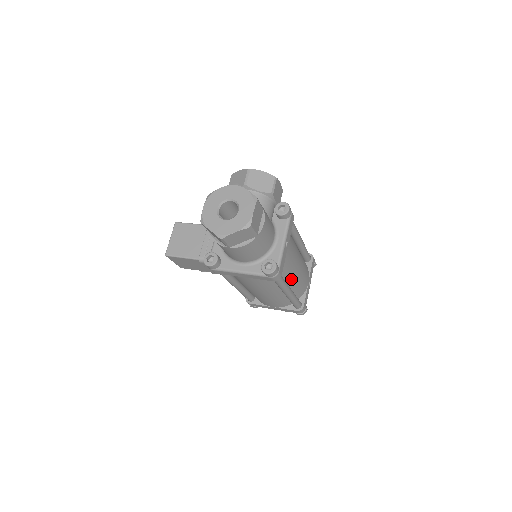
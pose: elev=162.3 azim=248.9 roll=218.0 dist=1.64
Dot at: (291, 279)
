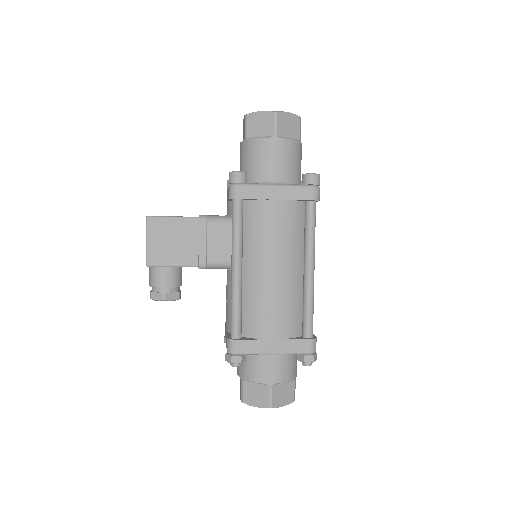
Dot at: occluded
